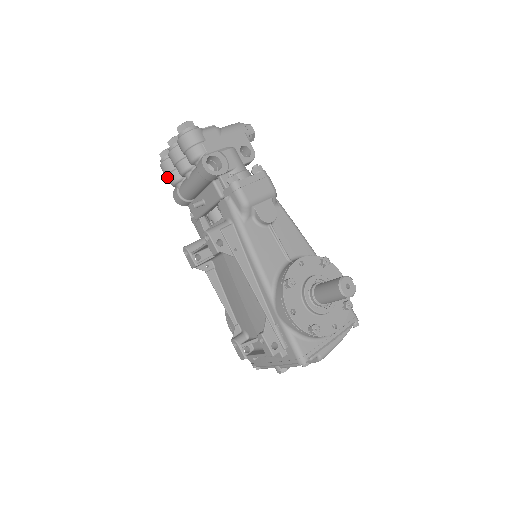
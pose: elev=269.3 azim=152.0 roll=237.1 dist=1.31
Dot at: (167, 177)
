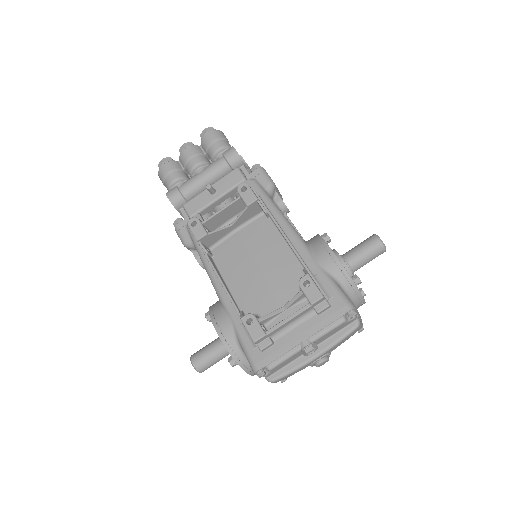
Dot at: (167, 176)
